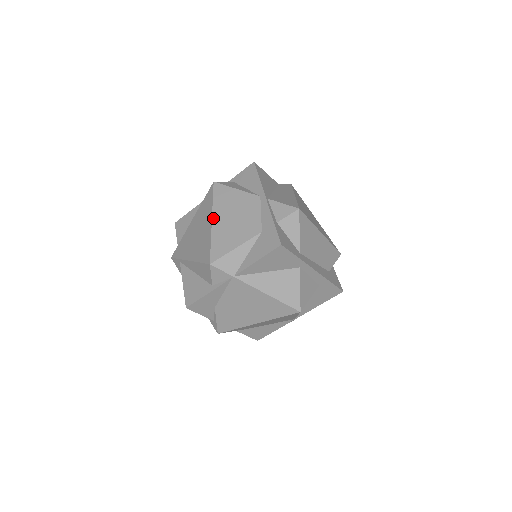
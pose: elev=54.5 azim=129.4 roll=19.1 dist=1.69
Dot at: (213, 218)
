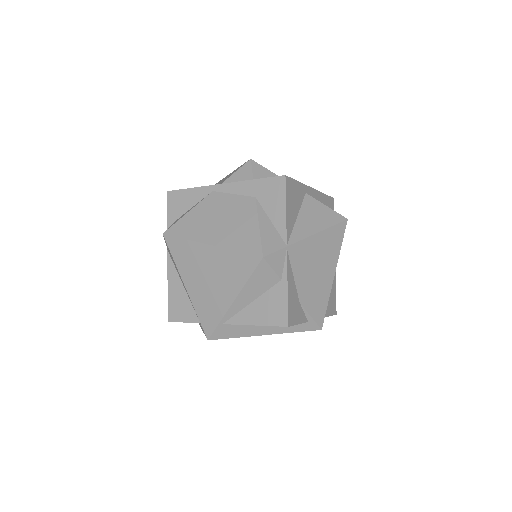
Dot at: (207, 243)
